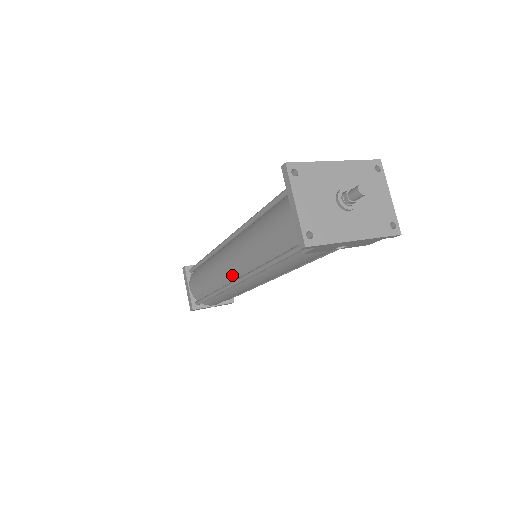
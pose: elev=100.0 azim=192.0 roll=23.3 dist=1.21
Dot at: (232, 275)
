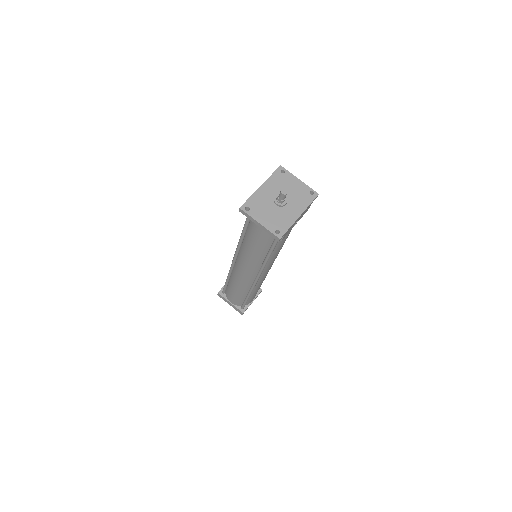
Dot at: (252, 276)
